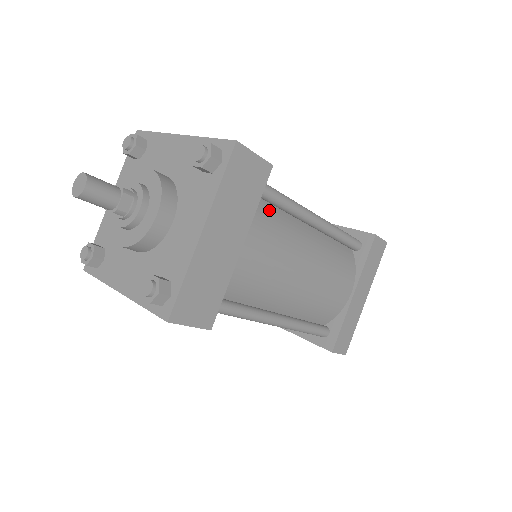
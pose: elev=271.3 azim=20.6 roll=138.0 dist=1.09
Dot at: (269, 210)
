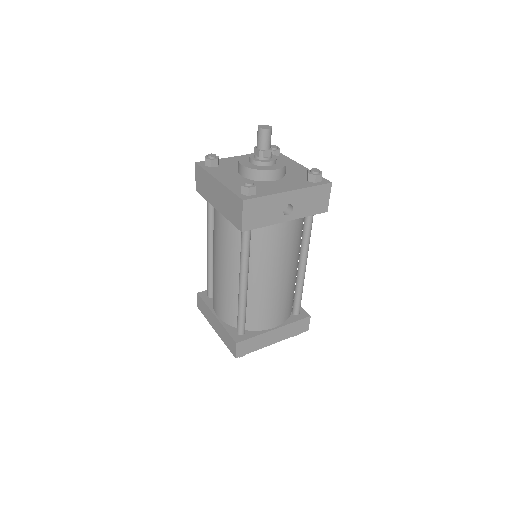
Dot at: occluded
